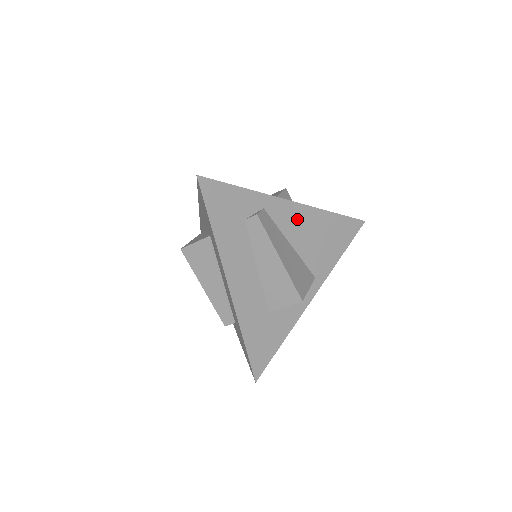
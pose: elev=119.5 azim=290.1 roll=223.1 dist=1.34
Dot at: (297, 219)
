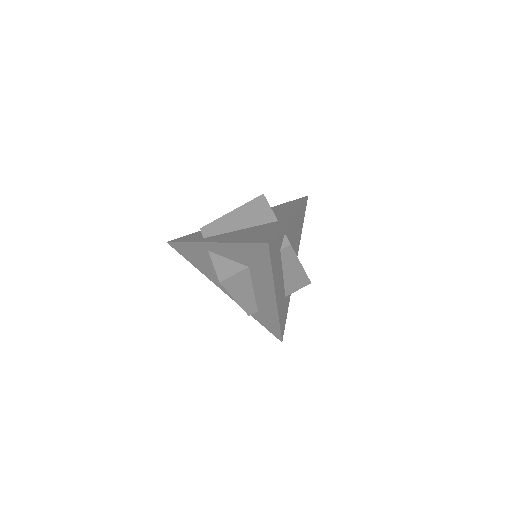
Dot at: (292, 225)
